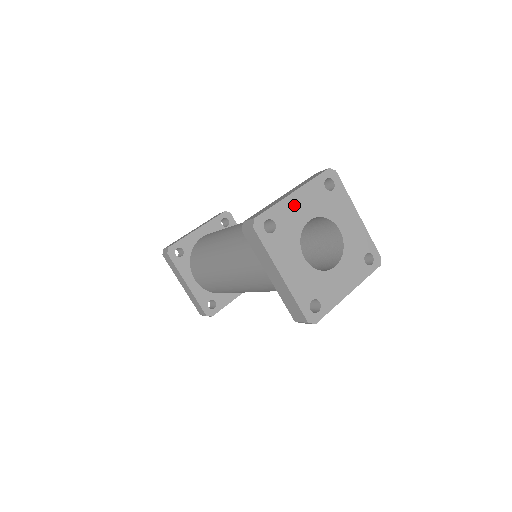
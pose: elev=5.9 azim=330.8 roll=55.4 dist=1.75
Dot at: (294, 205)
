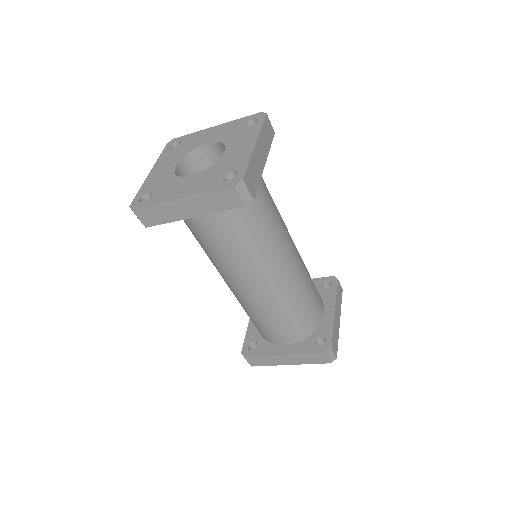
Dot at: (156, 175)
